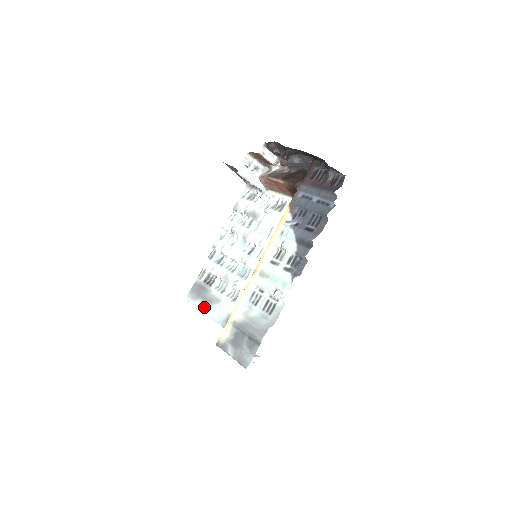
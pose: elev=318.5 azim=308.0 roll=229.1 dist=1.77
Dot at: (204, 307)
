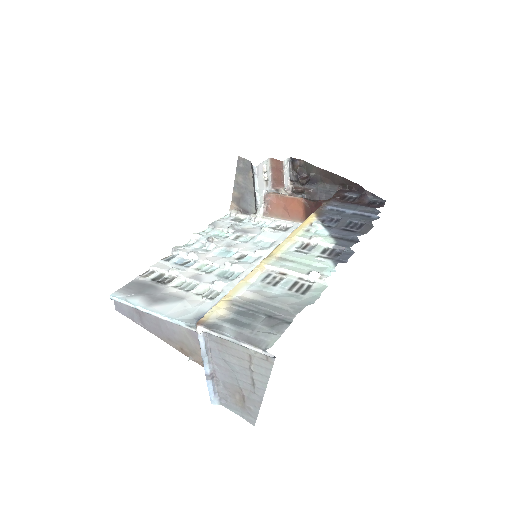
Dot at: (150, 304)
